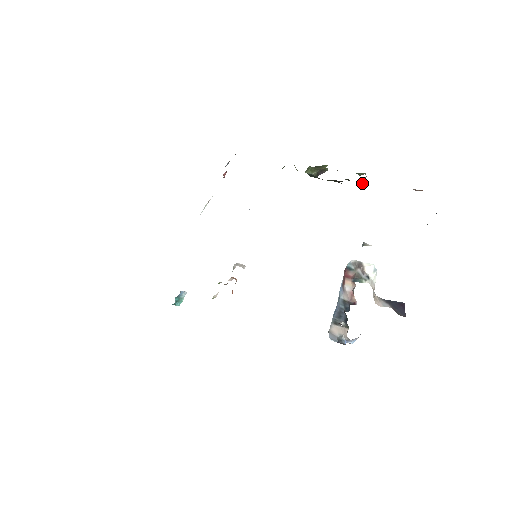
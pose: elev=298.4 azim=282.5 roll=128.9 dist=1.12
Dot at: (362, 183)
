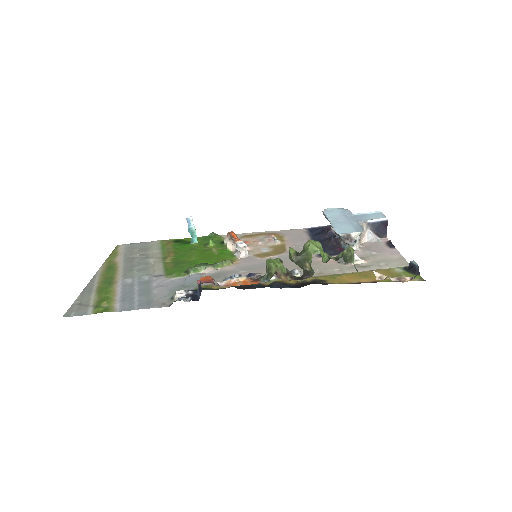
Dot at: occluded
